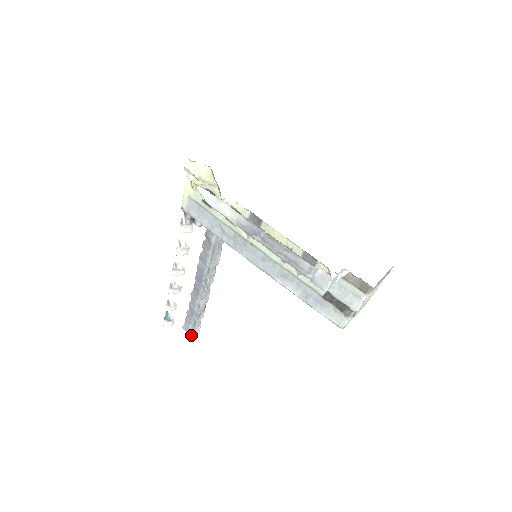
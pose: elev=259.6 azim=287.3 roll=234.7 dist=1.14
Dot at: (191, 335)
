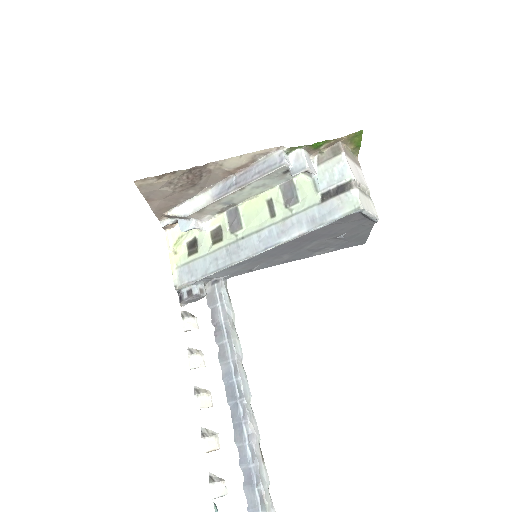
Dot at: out of frame
